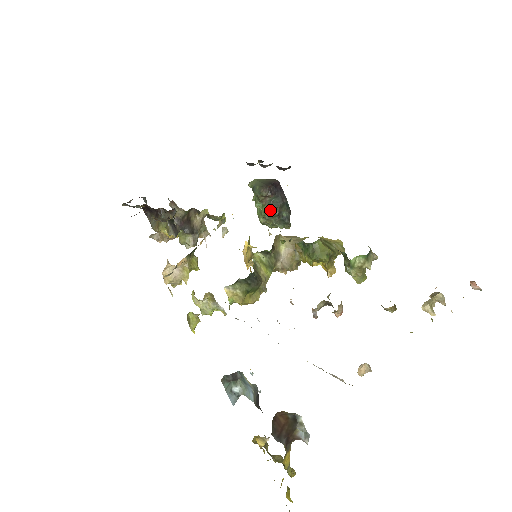
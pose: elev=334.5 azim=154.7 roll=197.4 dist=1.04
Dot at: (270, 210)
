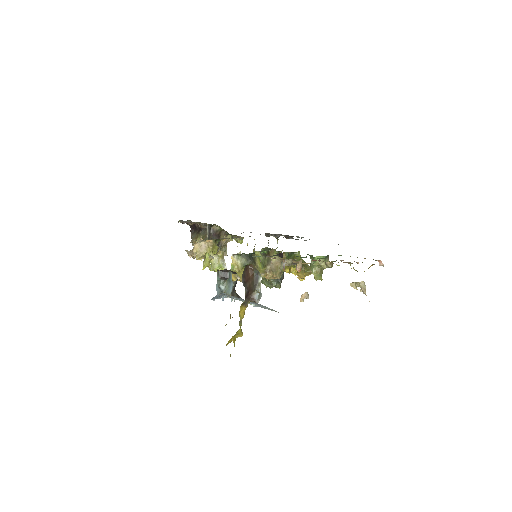
Dot at: occluded
